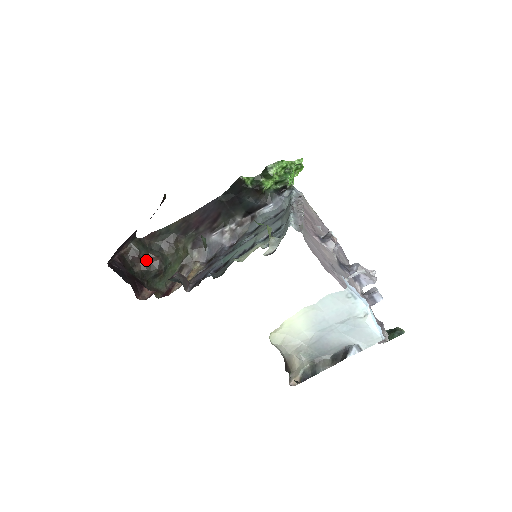
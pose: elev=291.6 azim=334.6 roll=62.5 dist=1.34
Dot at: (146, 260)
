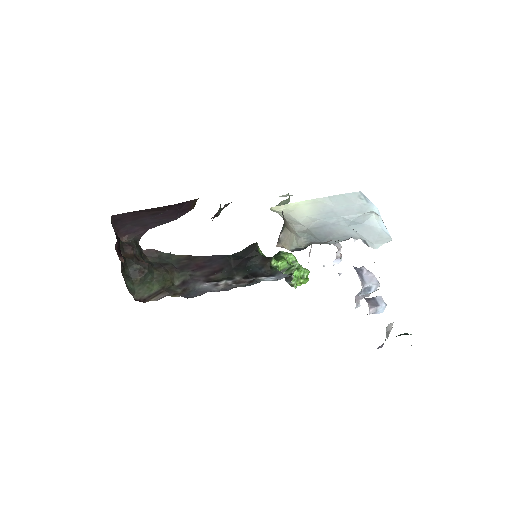
Dot at: (136, 257)
